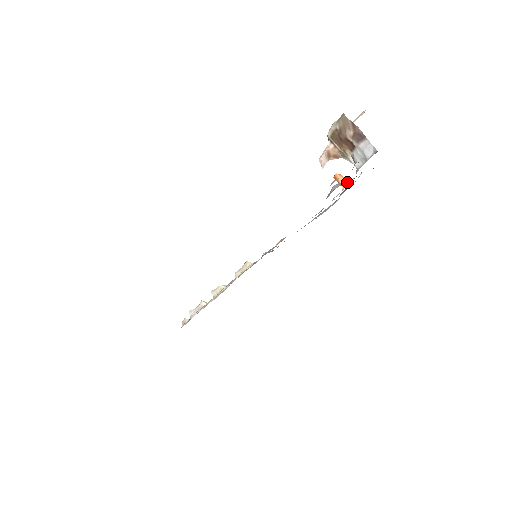
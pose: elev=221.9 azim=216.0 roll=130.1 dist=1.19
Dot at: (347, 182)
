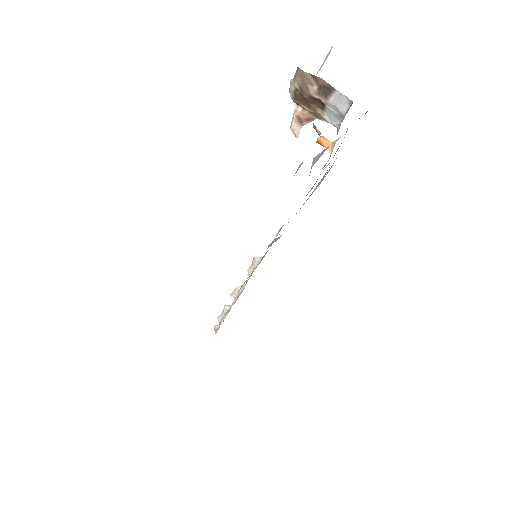
Dot at: (333, 144)
